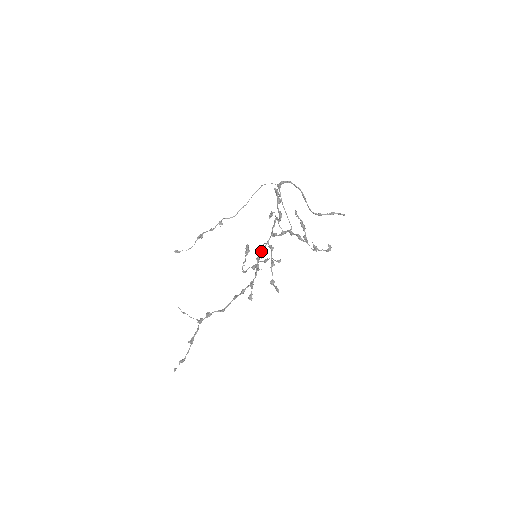
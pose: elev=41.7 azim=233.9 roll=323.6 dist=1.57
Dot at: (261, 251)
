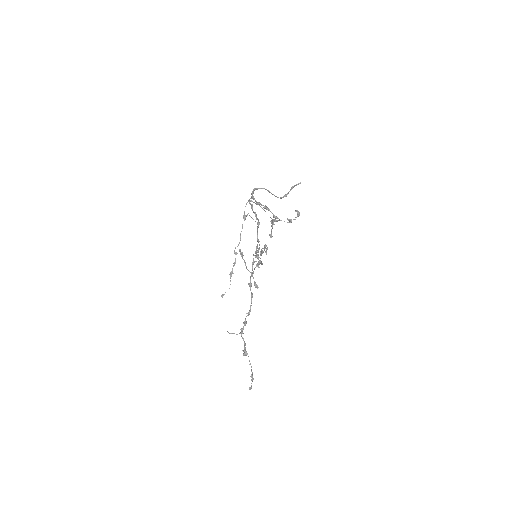
Dot at: (256, 249)
